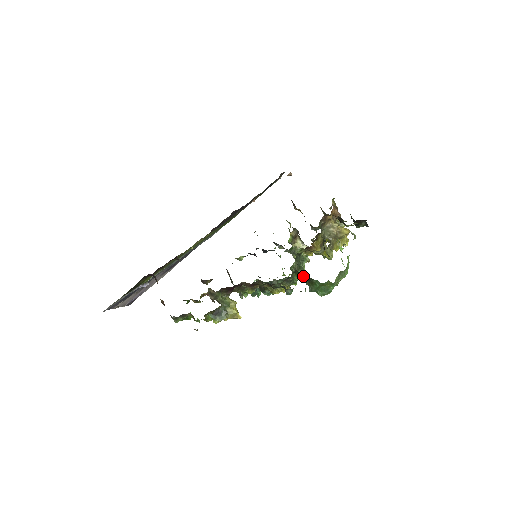
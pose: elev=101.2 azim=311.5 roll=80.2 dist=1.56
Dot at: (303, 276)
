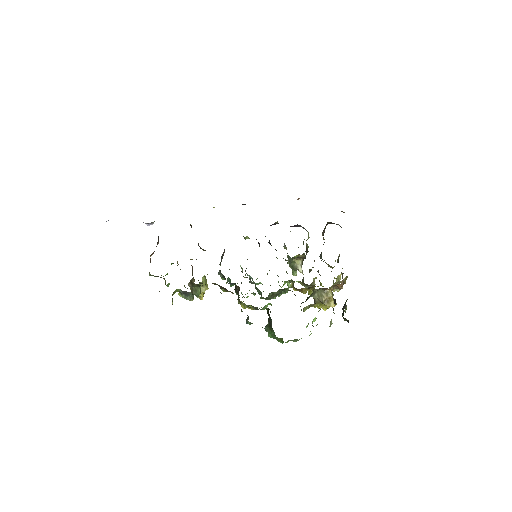
Dot at: (269, 319)
